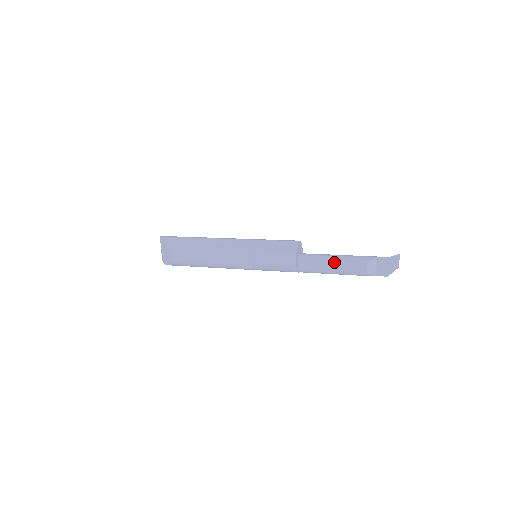
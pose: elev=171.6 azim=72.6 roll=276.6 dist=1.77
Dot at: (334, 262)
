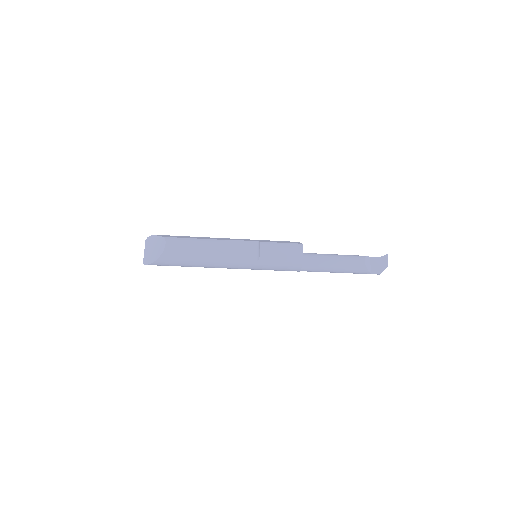
Dot at: (336, 256)
